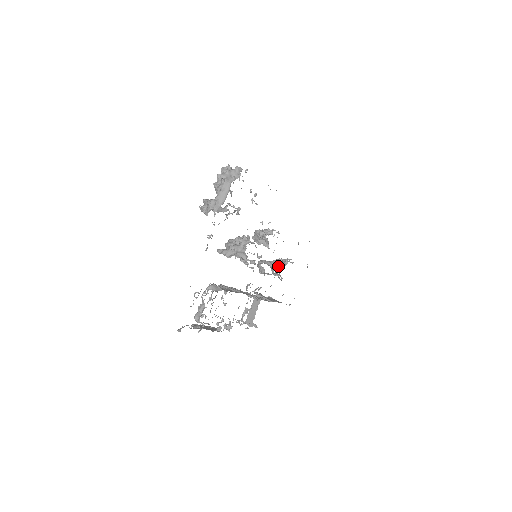
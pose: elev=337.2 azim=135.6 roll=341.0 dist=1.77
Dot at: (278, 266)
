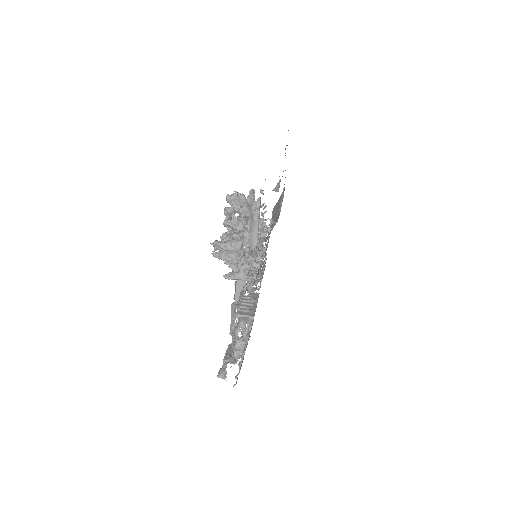
Dot at: (262, 245)
